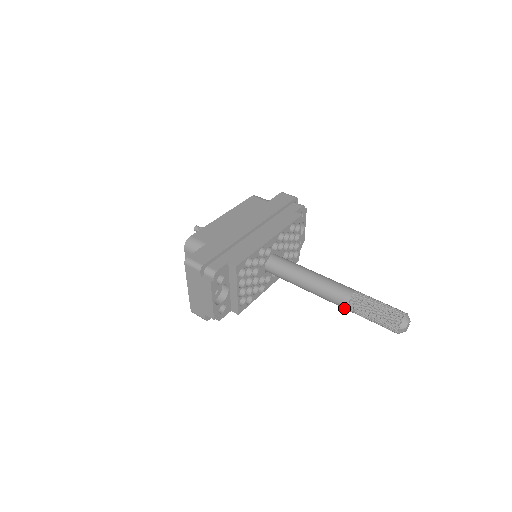
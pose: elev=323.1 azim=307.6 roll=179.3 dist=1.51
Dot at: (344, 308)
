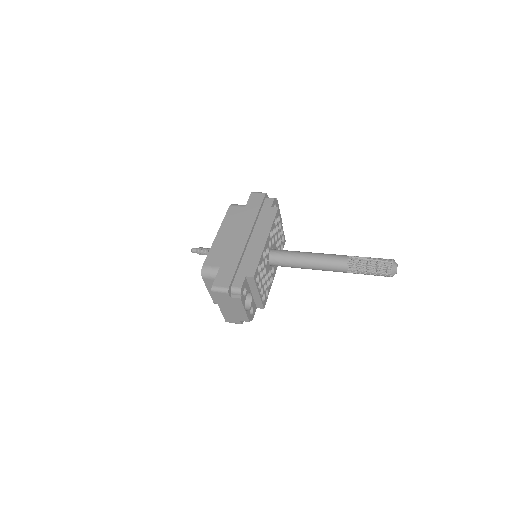
Dot at: (344, 272)
